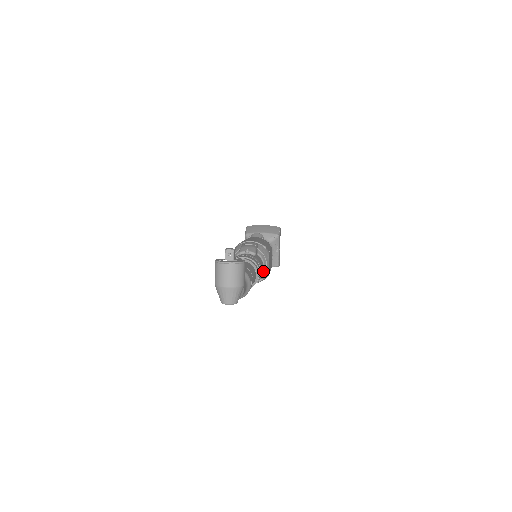
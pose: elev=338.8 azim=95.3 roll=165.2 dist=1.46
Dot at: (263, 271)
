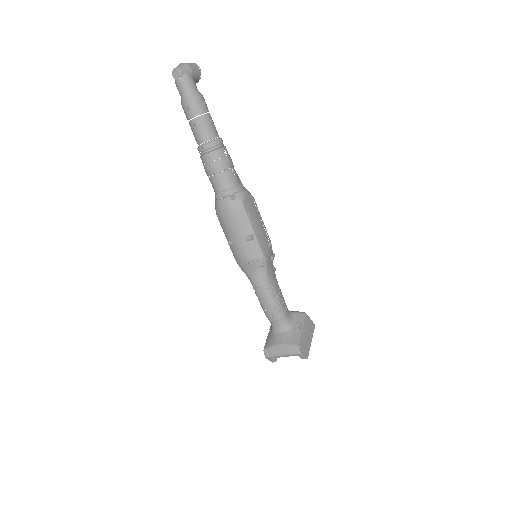
Dot at: (237, 187)
